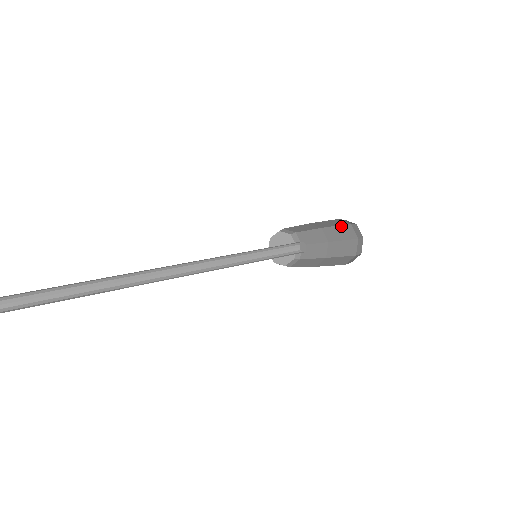
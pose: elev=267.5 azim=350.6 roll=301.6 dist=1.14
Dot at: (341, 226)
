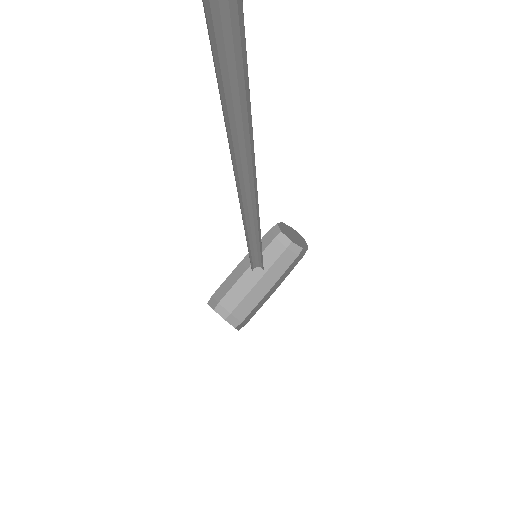
Dot at: (267, 248)
